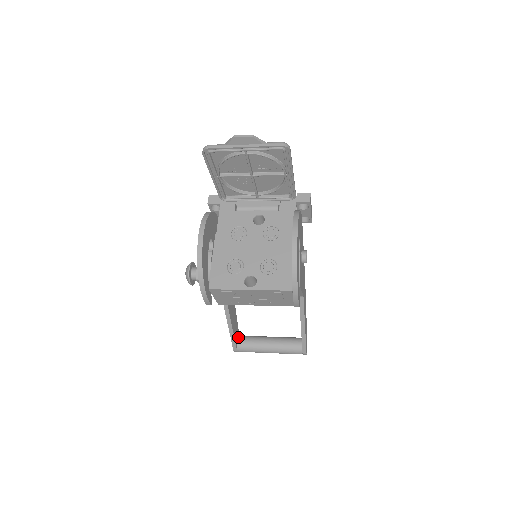
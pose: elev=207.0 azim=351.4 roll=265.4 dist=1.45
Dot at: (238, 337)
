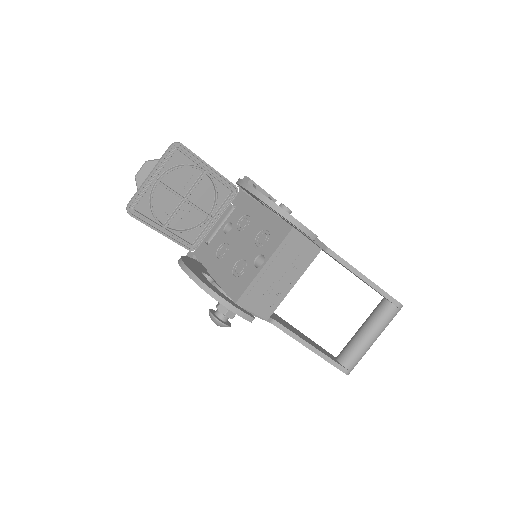
Dot at: (336, 358)
